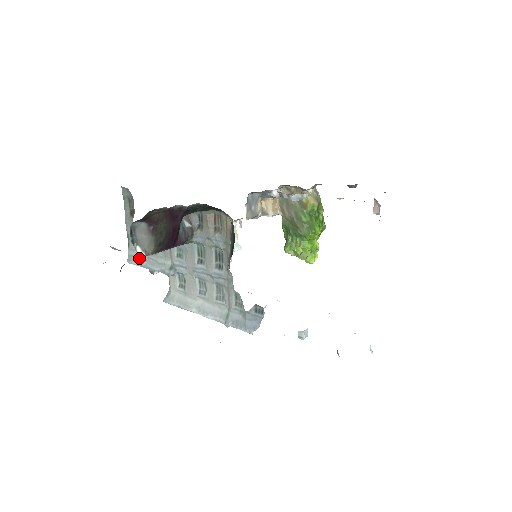
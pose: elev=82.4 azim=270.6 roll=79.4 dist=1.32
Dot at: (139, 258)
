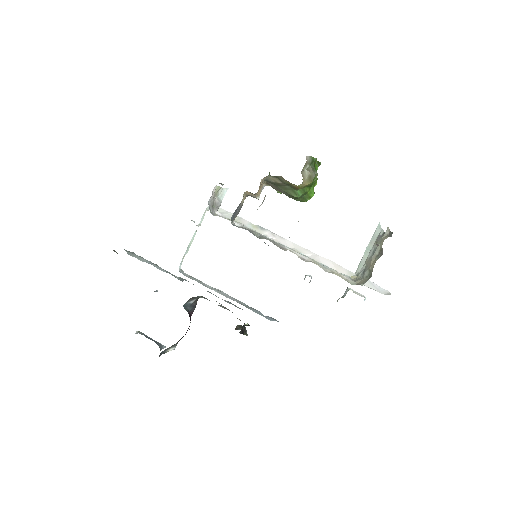
Dot at: (140, 258)
